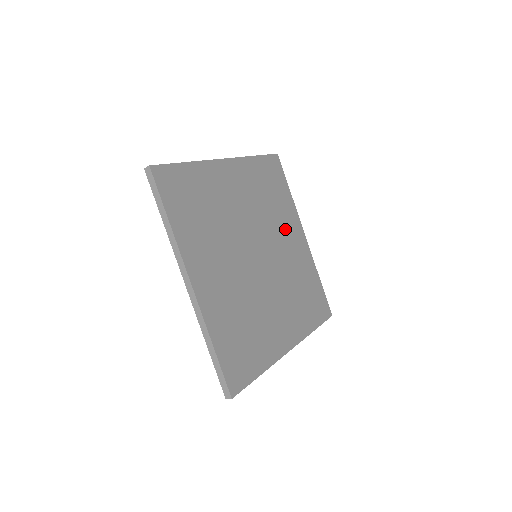
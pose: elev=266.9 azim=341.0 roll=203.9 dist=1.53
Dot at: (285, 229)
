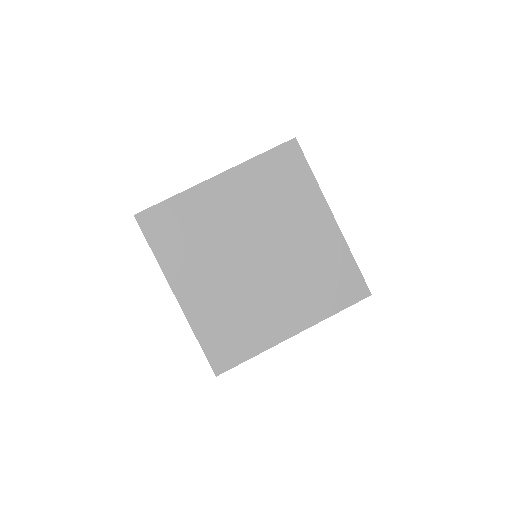
Dot at: (299, 219)
